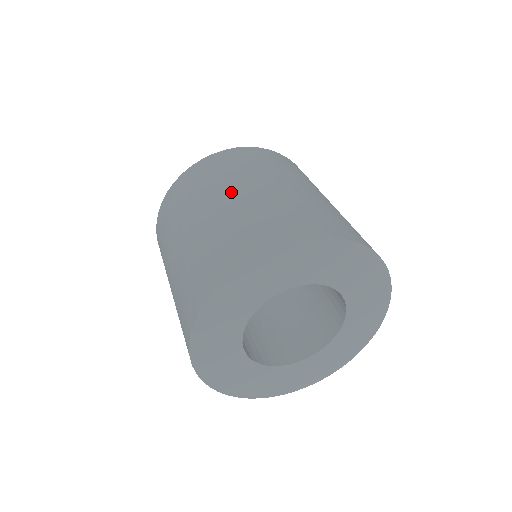
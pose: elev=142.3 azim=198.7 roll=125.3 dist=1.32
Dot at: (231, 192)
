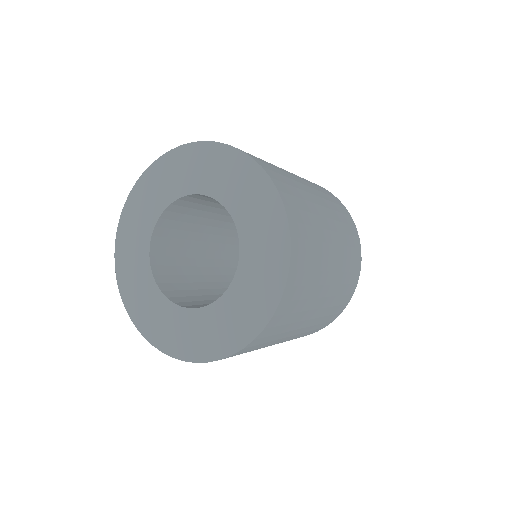
Dot at: occluded
